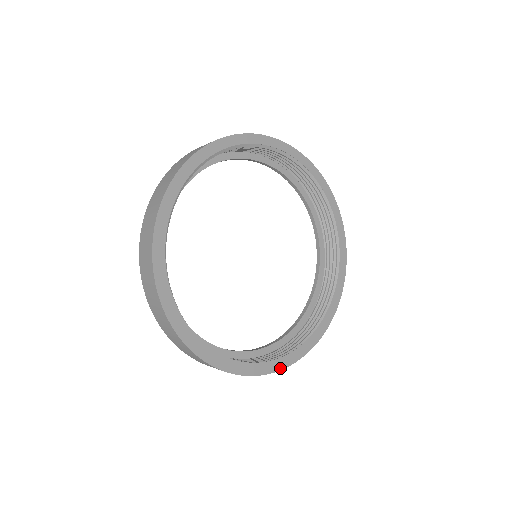
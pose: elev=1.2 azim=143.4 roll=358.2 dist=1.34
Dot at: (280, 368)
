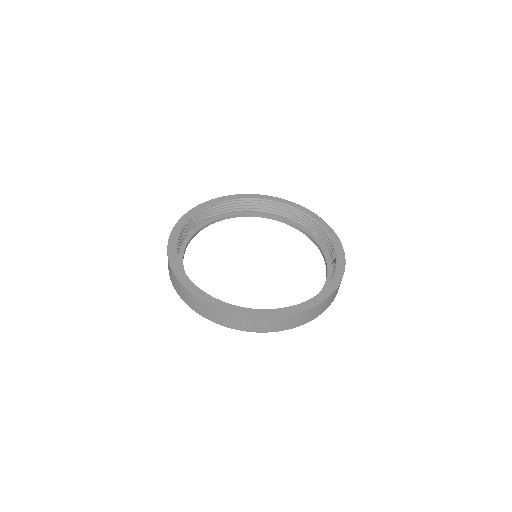
Dot at: (214, 305)
